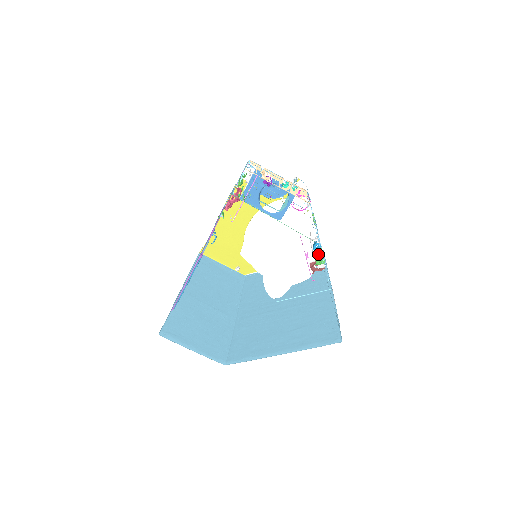
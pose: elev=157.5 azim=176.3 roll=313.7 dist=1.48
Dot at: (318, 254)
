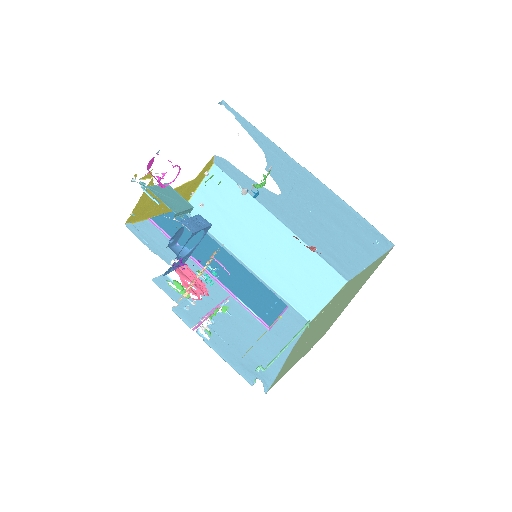
Dot at: occluded
